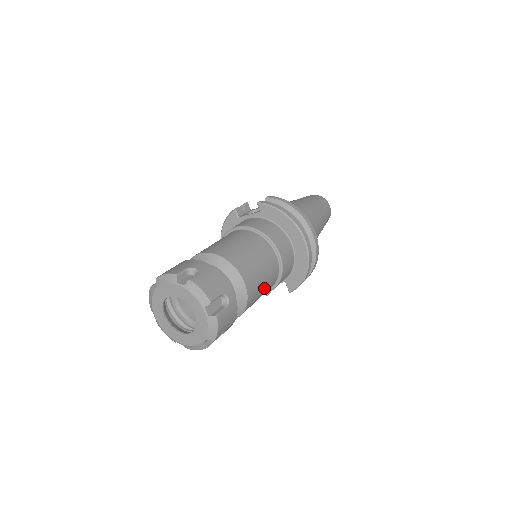
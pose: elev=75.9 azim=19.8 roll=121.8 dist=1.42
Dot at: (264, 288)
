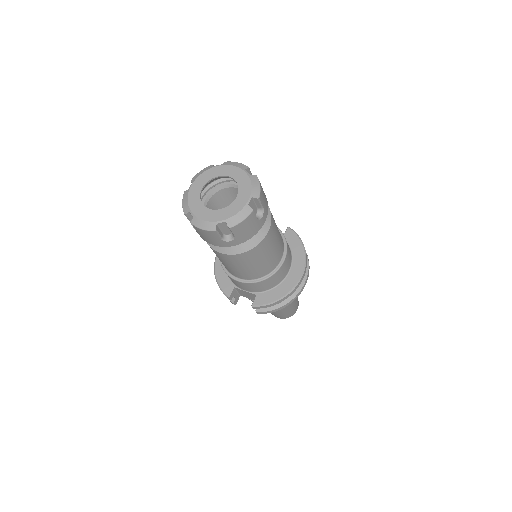
Dot at: (262, 262)
